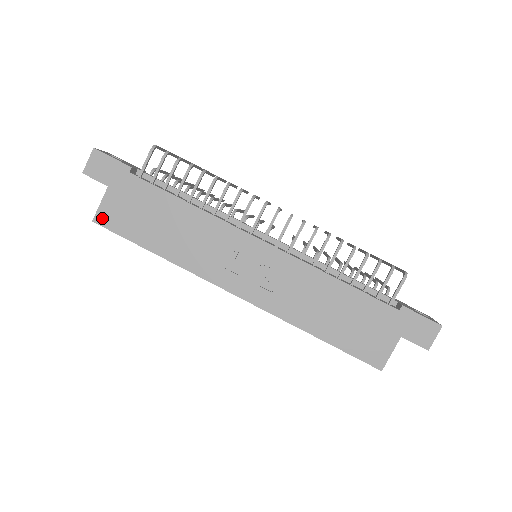
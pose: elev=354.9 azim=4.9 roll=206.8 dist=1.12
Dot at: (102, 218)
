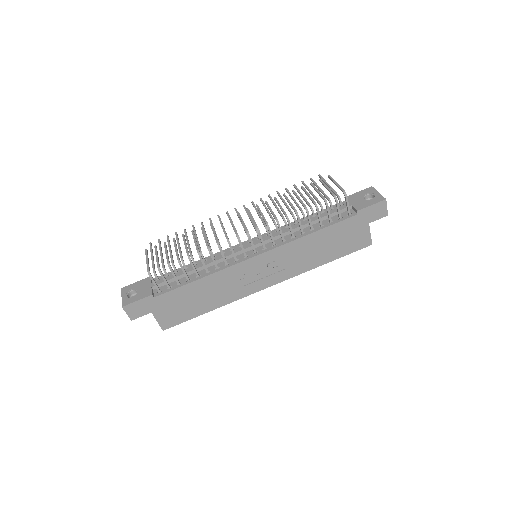
Dot at: (166, 325)
